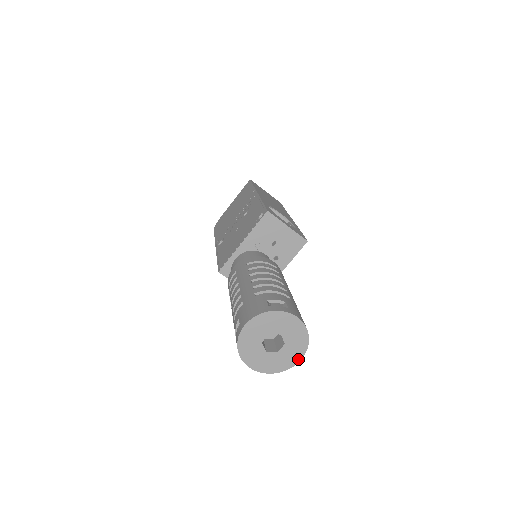
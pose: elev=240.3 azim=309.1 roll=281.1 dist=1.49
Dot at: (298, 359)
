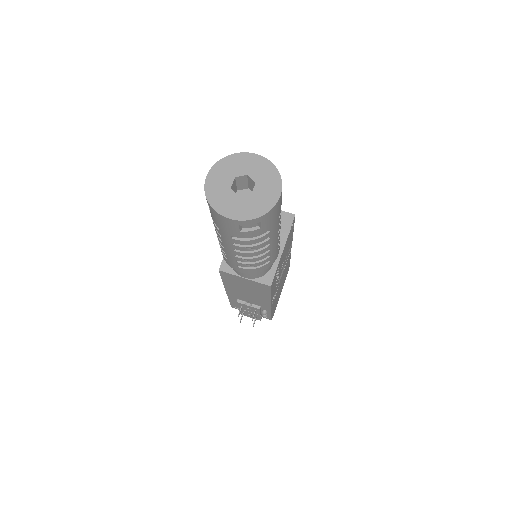
Dot at: (277, 195)
